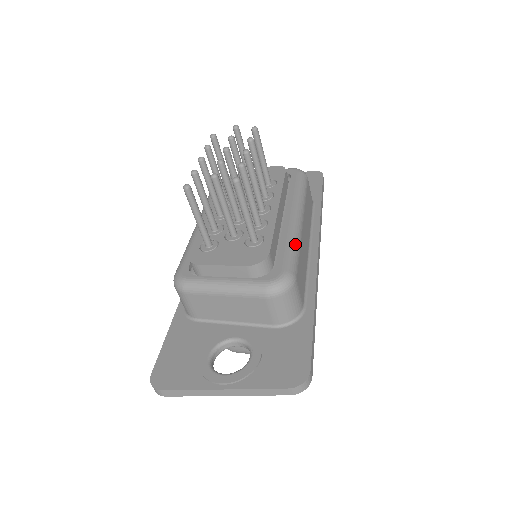
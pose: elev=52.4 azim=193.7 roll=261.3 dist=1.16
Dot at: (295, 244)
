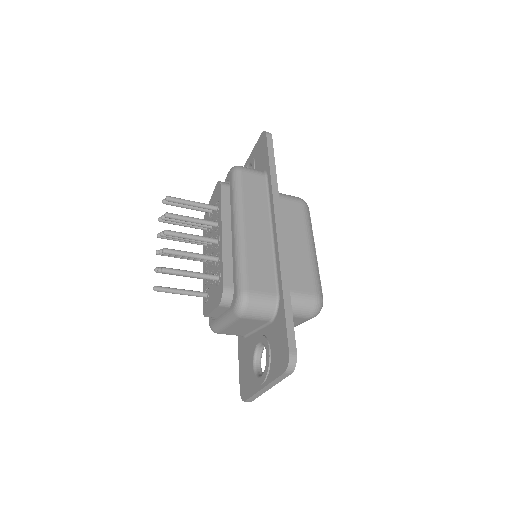
Dot at: (240, 259)
